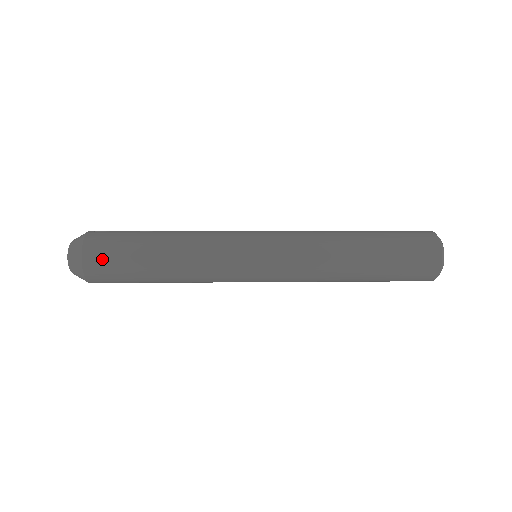
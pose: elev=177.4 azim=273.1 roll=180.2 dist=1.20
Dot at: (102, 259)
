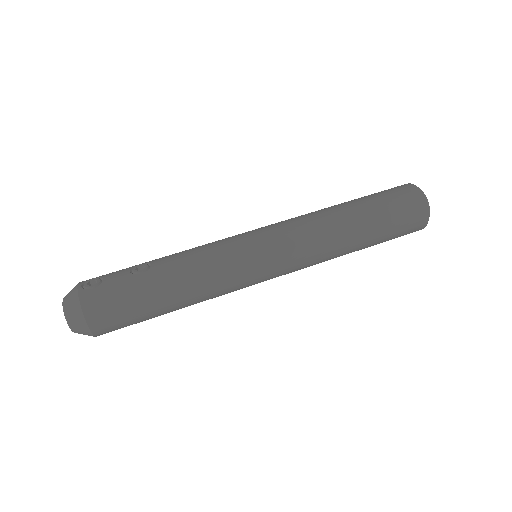
Dot at: (110, 320)
